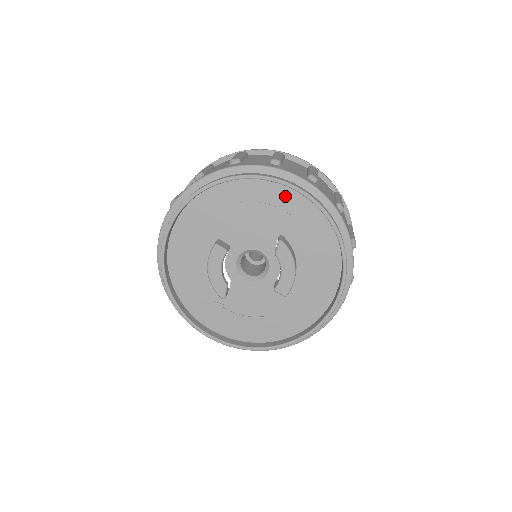
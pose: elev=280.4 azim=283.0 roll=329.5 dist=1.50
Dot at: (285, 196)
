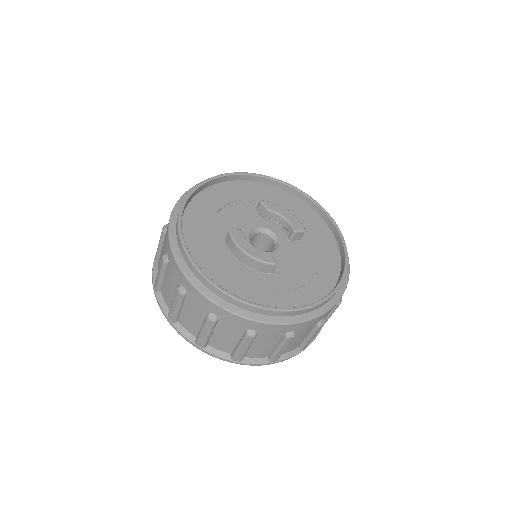
Dot at: (232, 188)
